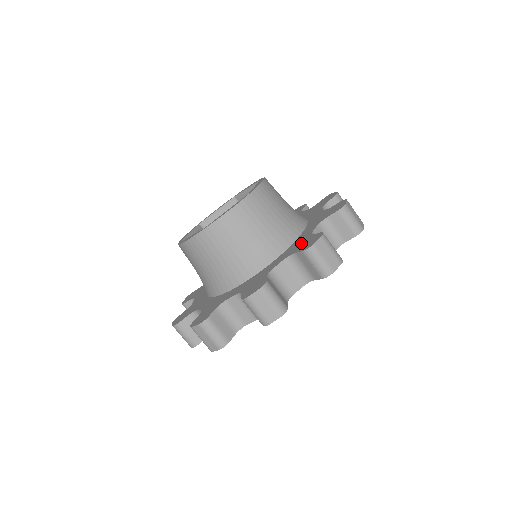
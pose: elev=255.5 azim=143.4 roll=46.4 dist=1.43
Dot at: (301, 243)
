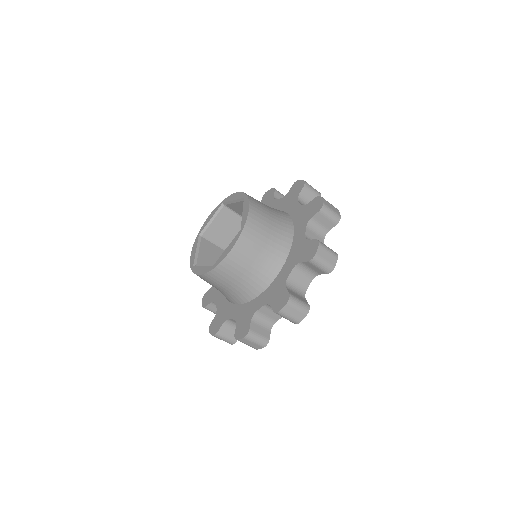
Dot at: (245, 317)
